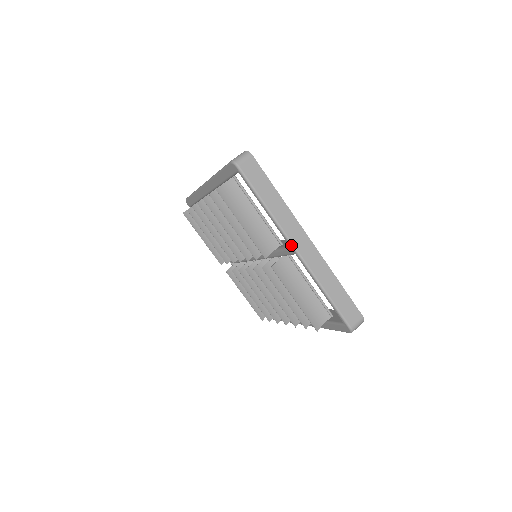
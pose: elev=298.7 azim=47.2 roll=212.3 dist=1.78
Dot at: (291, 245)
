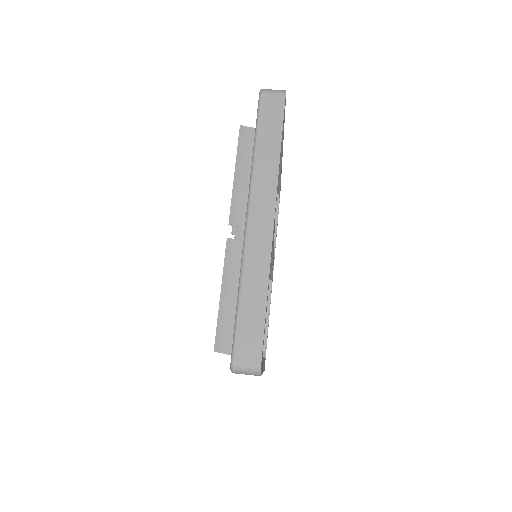
Dot at: (247, 208)
